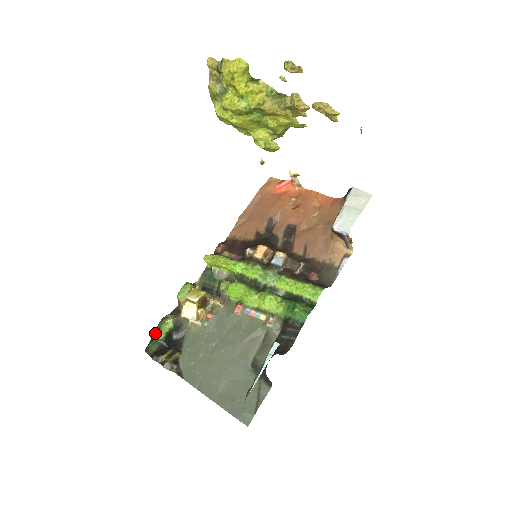
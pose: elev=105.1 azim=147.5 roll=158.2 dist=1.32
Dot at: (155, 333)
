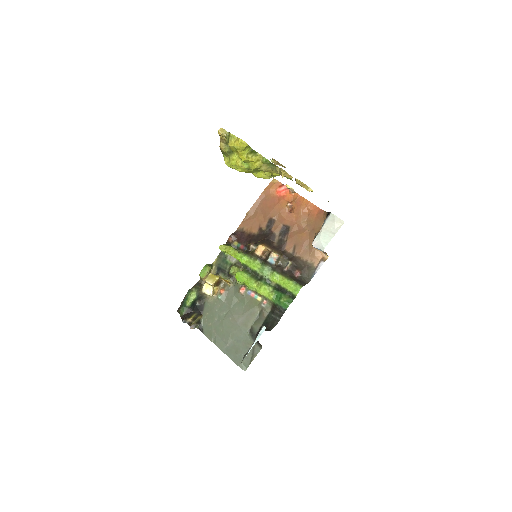
Dot at: (184, 301)
